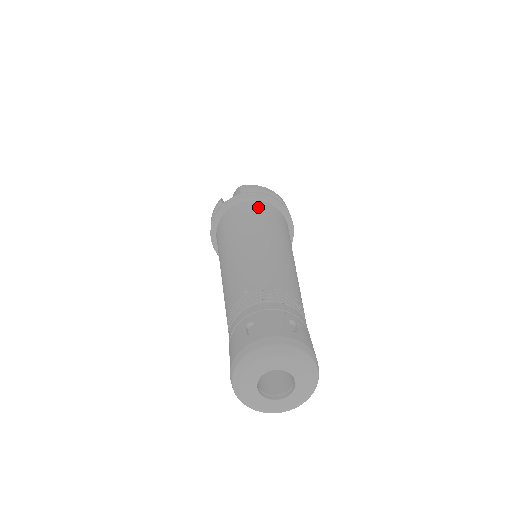
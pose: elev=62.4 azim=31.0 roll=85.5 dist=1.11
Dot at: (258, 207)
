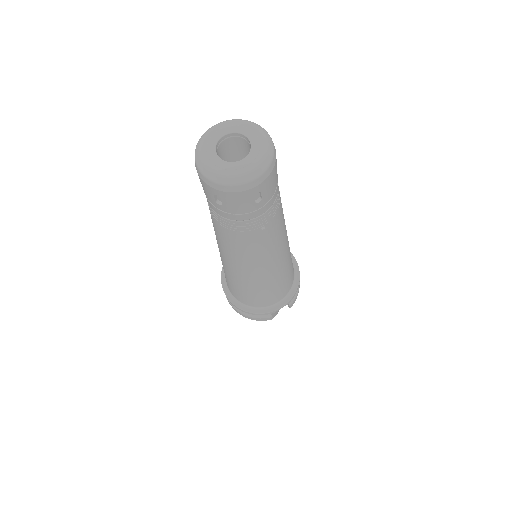
Dot at: occluded
